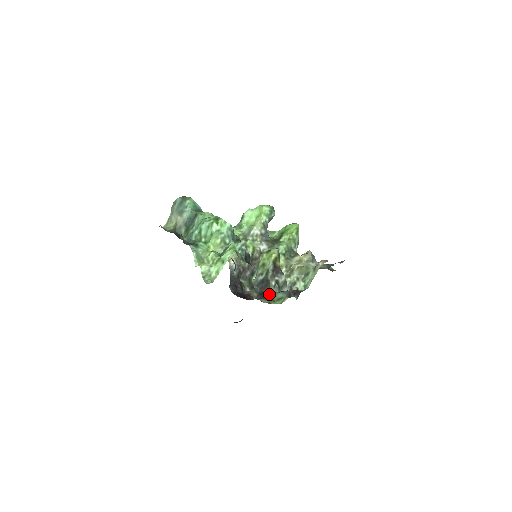
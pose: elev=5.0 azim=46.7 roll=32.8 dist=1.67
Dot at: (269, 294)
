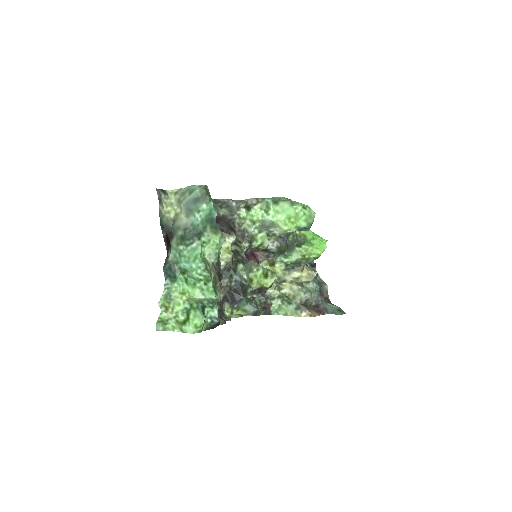
Dot at: (238, 301)
